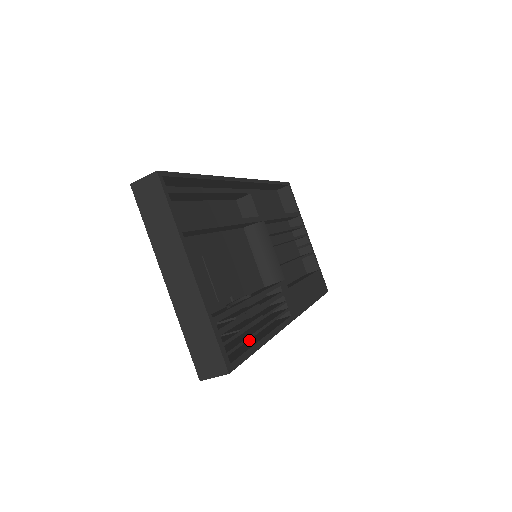
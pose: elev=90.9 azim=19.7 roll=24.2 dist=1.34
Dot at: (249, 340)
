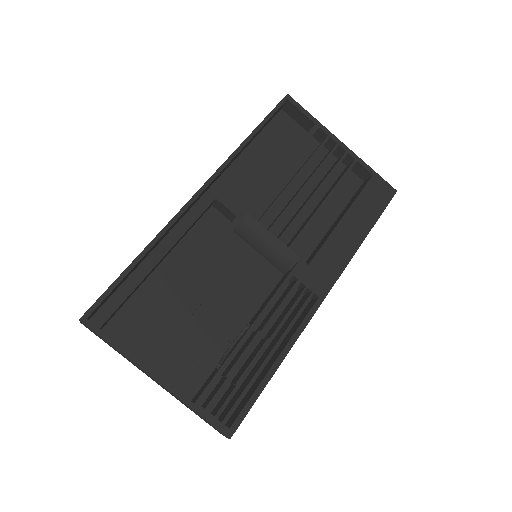
Dot at: (270, 360)
